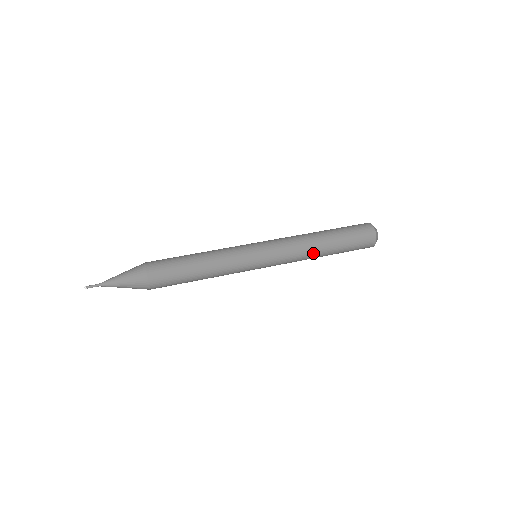
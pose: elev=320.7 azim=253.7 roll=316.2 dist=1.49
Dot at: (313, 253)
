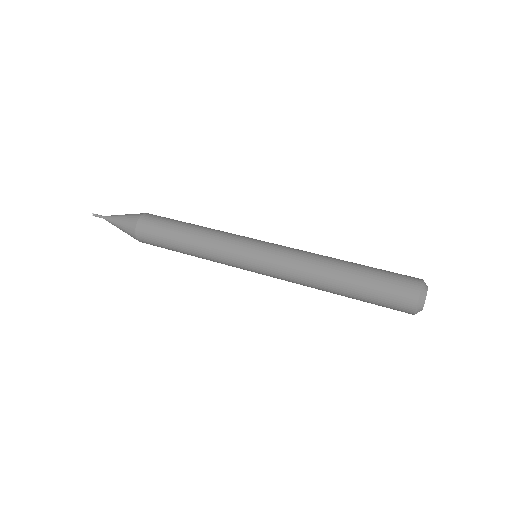
Dot at: (319, 278)
